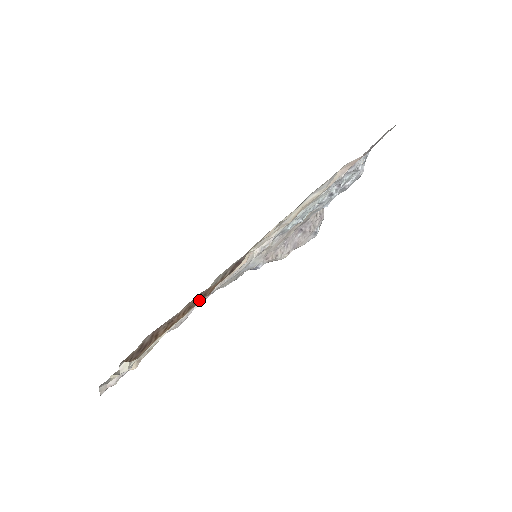
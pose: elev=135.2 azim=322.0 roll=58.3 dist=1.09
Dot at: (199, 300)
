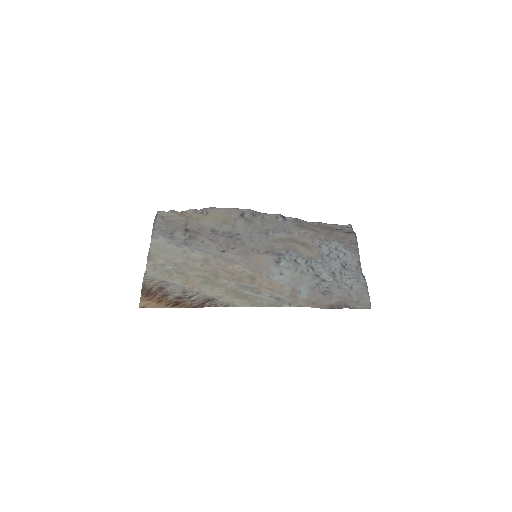
Dot at: (175, 305)
